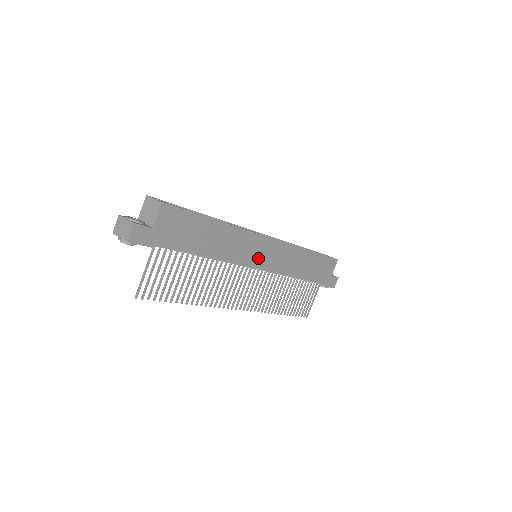
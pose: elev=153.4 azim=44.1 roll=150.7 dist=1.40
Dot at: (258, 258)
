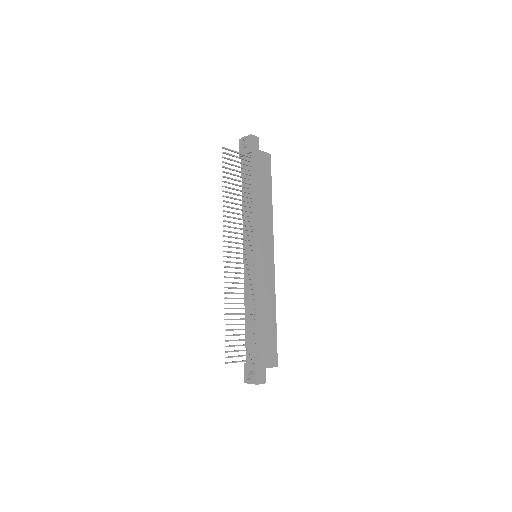
Dot at: (261, 249)
